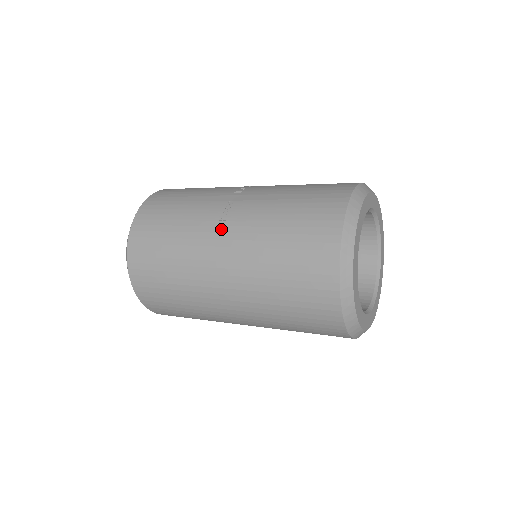
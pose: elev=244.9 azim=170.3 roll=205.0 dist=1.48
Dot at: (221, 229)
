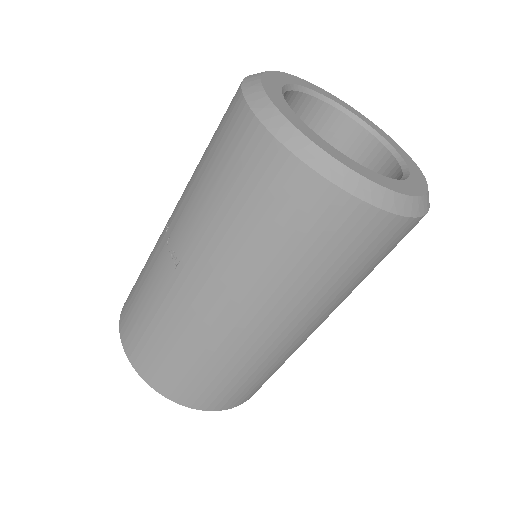
Dot at: (184, 274)
